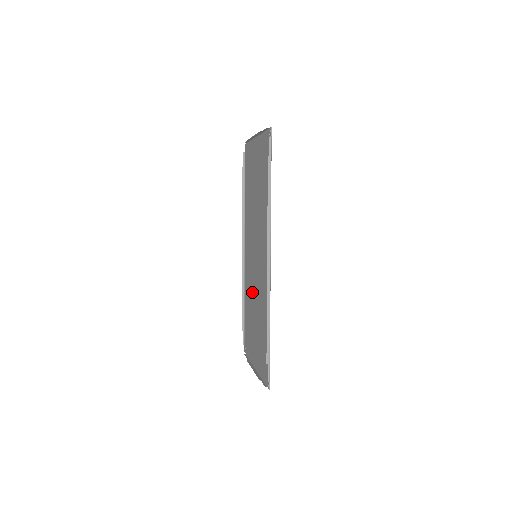
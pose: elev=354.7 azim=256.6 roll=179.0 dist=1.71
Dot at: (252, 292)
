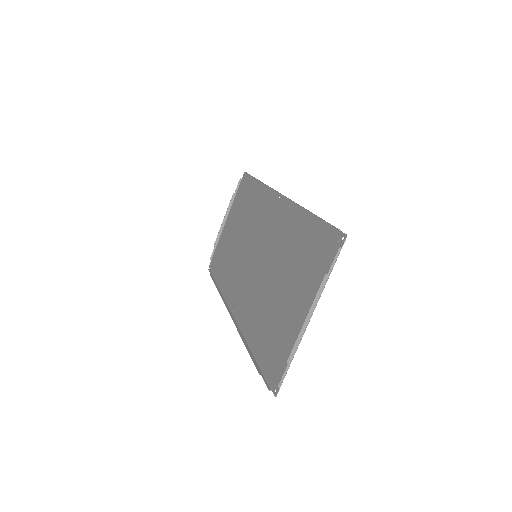
Dot at: (262, 290)
